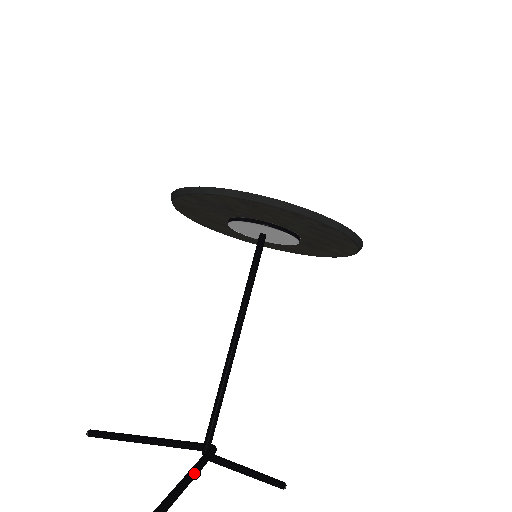
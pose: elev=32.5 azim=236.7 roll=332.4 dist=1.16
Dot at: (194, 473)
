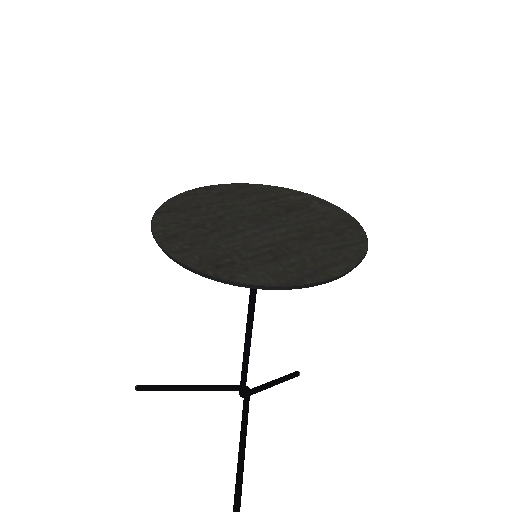
Dot at: (246, 431)
